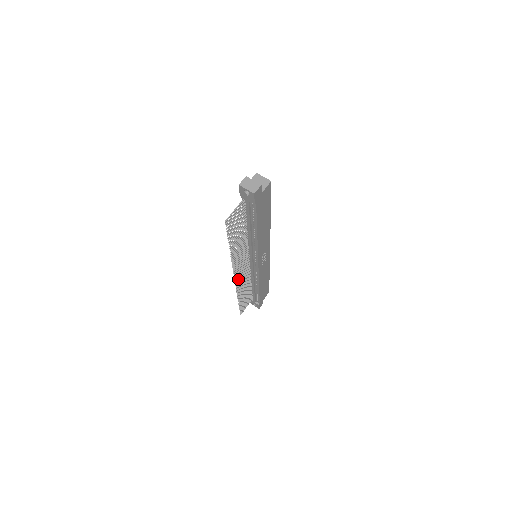
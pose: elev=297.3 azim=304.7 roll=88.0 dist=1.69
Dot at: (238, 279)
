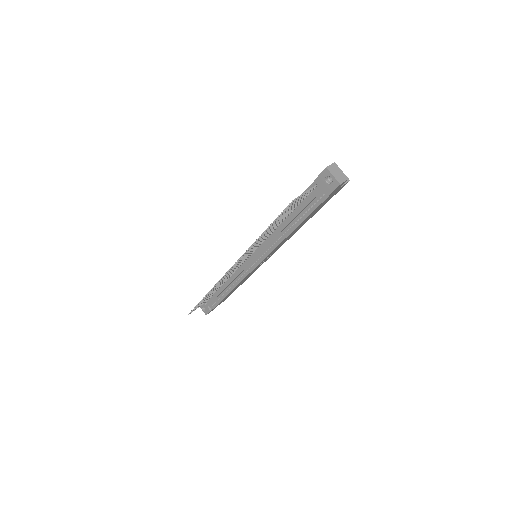
Dot at: (228, 273)
